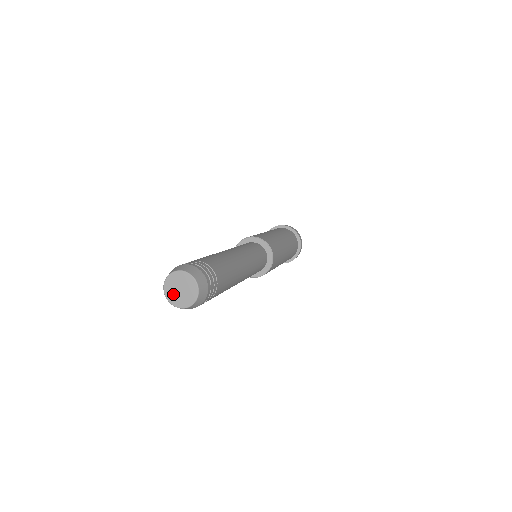
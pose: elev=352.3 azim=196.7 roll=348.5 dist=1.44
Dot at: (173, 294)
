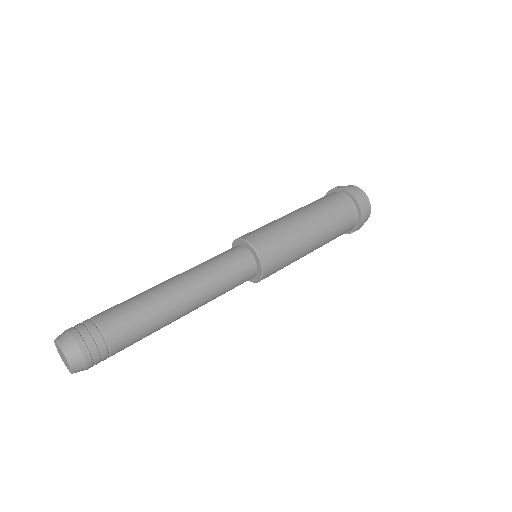
Dot at: (61, 356)
